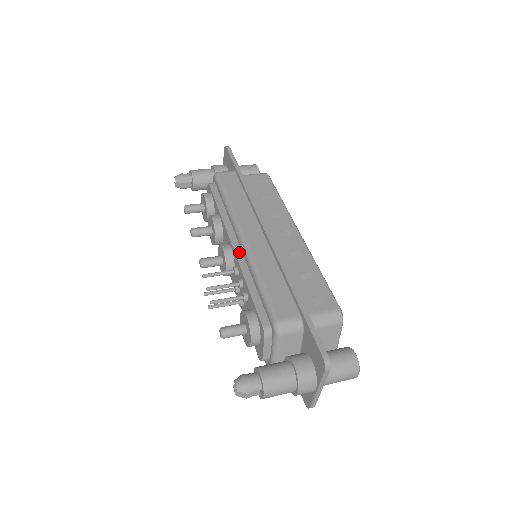
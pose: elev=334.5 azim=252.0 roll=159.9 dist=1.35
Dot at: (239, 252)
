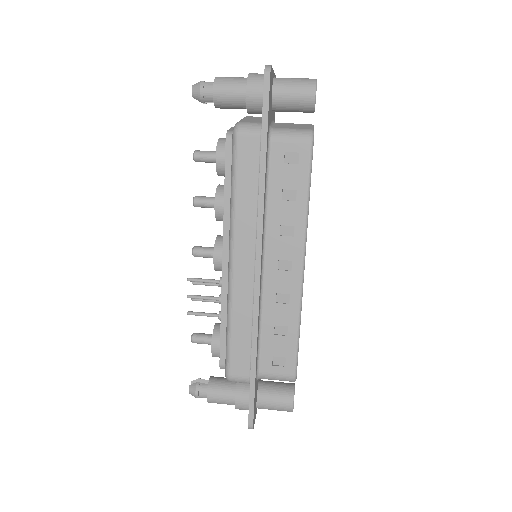
Dot at: (227, 272)
